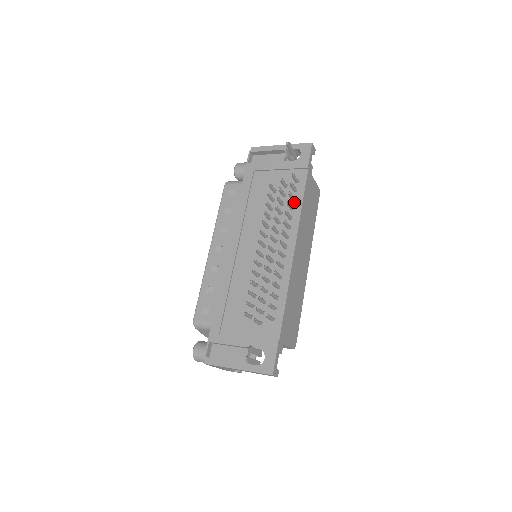
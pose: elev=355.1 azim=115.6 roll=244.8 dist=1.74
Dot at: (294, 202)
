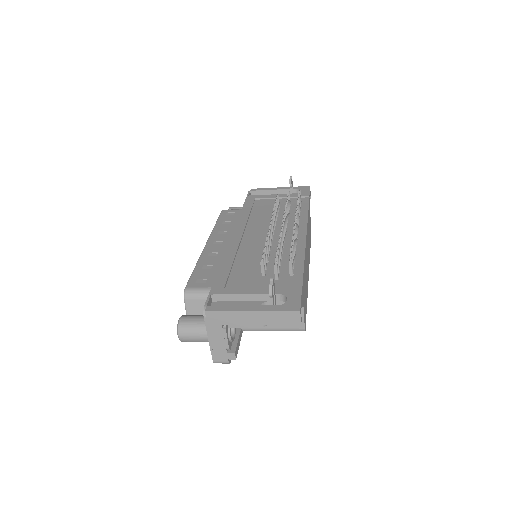
Dot at: (300, 212)
